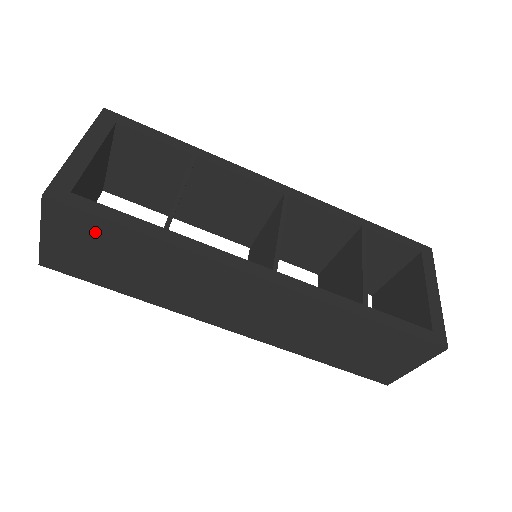
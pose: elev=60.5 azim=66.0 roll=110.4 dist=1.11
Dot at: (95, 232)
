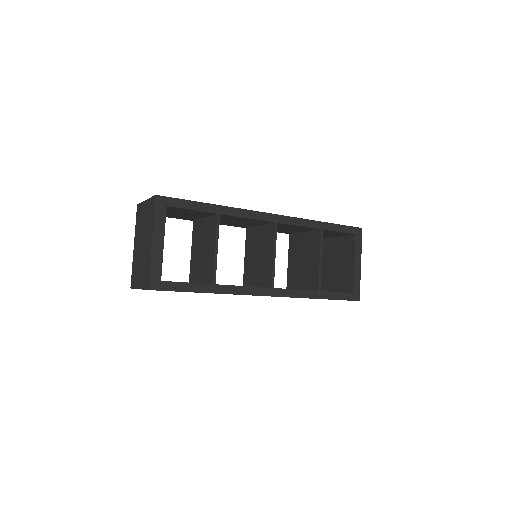
Dot at: occluded
